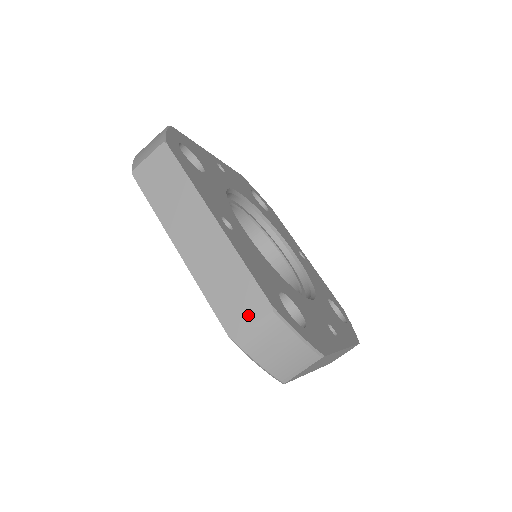
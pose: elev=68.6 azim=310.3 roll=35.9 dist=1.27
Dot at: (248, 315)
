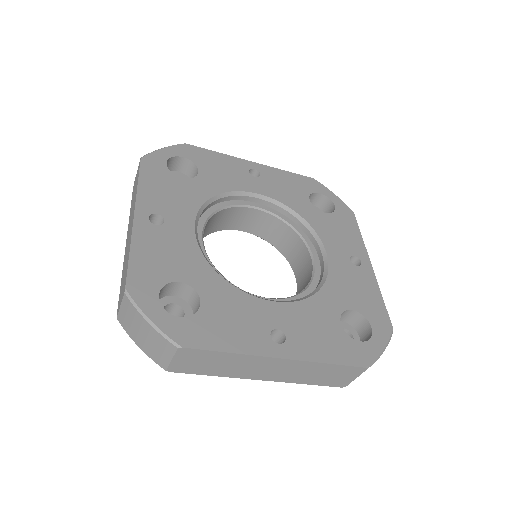
Dot at: (349, 377)
